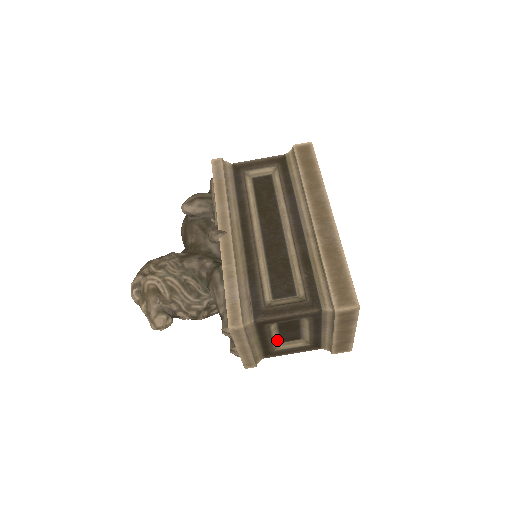
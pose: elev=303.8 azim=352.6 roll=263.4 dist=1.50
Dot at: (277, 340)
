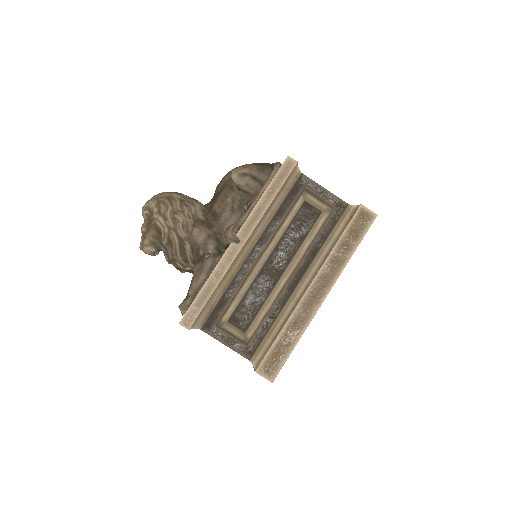
Dot at: occluded
